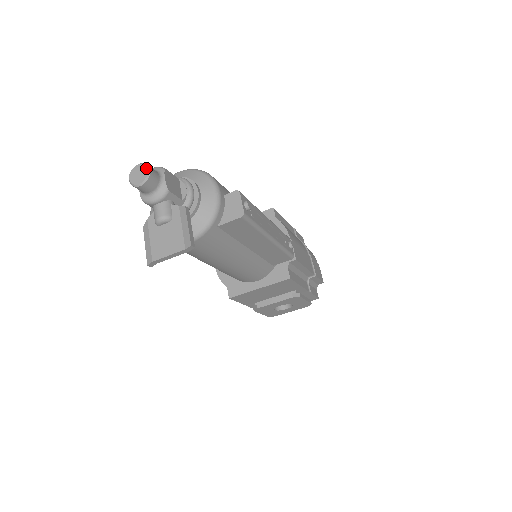
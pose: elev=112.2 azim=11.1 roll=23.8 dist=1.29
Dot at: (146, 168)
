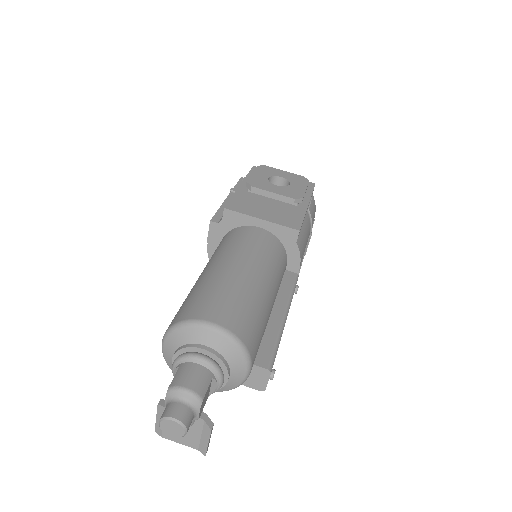
Dot at: (183, 431)
